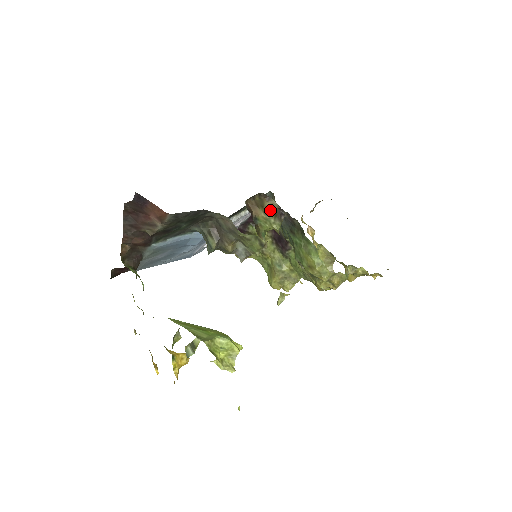
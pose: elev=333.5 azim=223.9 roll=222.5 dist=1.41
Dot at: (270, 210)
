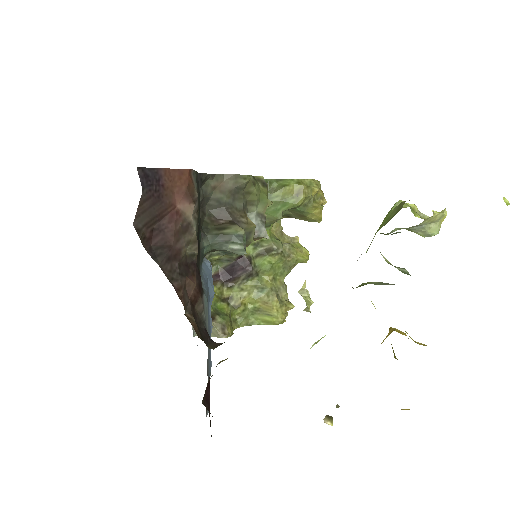
Dot at: occluded
